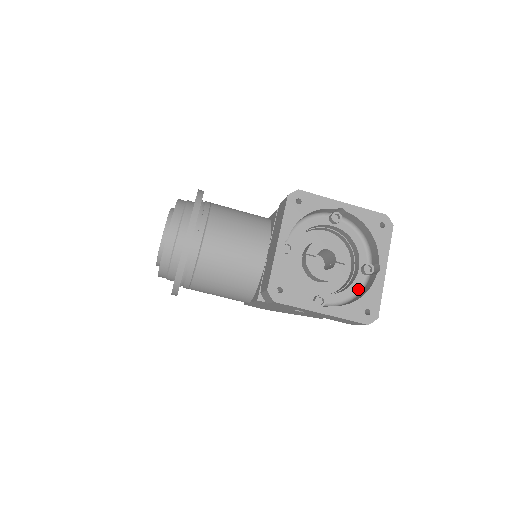
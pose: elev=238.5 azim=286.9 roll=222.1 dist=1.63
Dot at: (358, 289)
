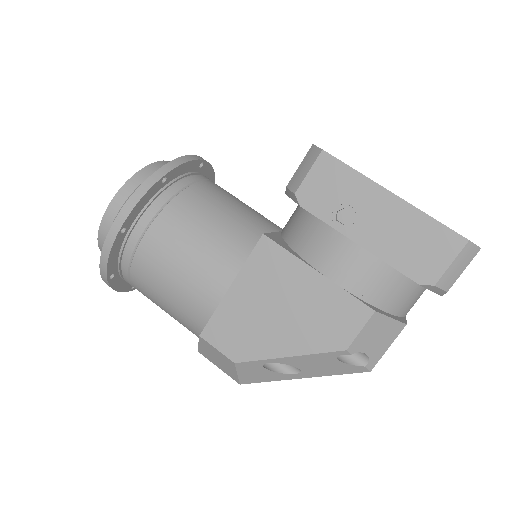
Dot at: occluded
